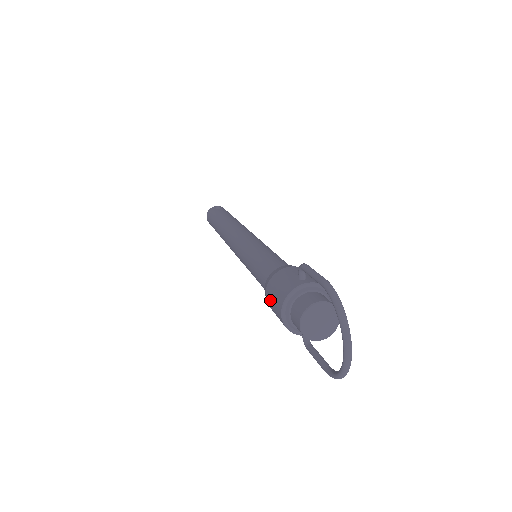
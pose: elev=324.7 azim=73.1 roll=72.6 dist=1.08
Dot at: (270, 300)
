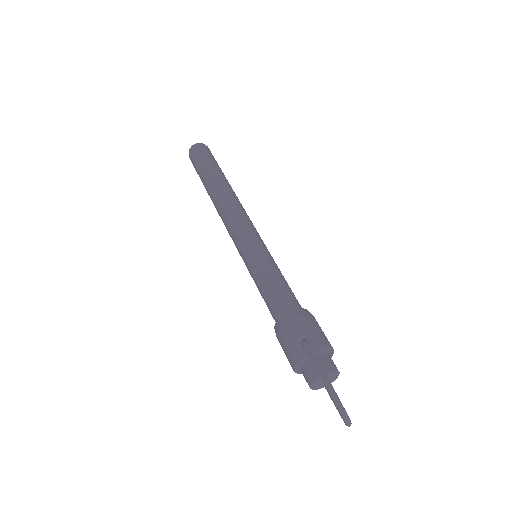
Dot at: occluded
